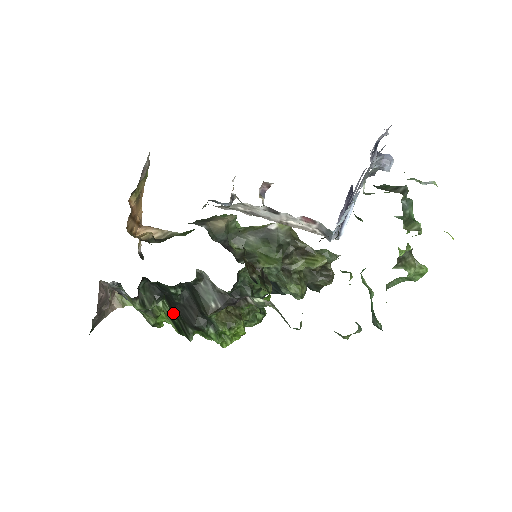
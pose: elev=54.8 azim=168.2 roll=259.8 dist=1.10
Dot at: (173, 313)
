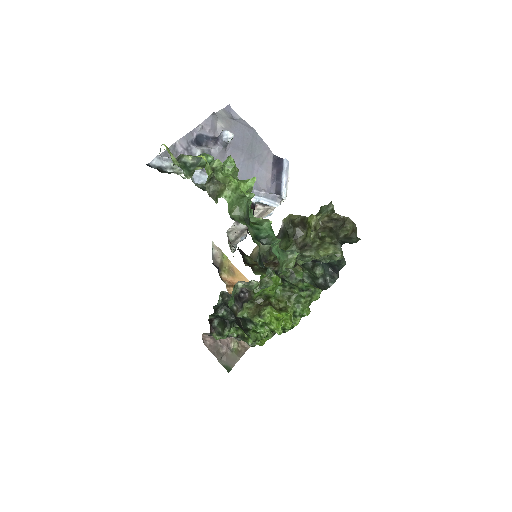
Dot at: occluded
